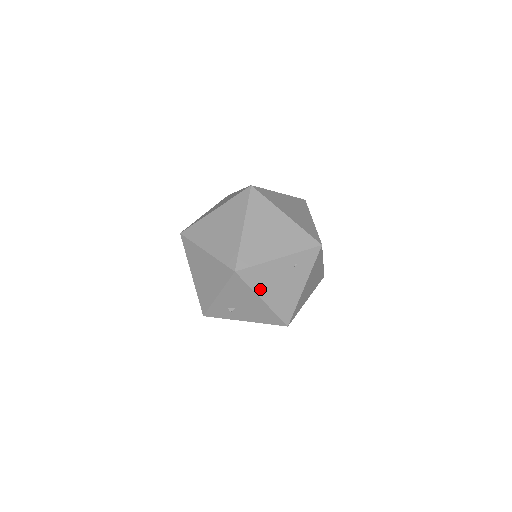
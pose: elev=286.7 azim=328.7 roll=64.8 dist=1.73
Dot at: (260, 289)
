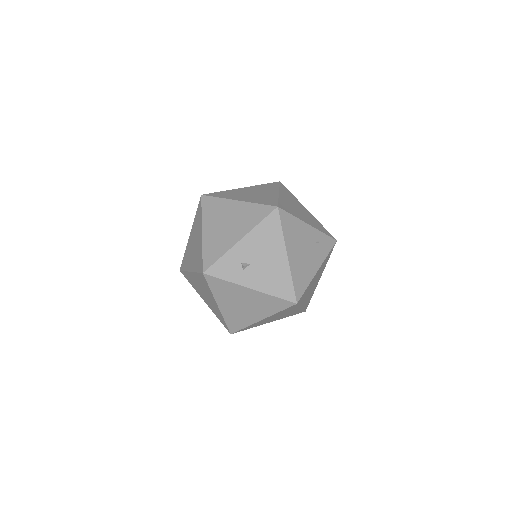
Dot at: (289, 242)
